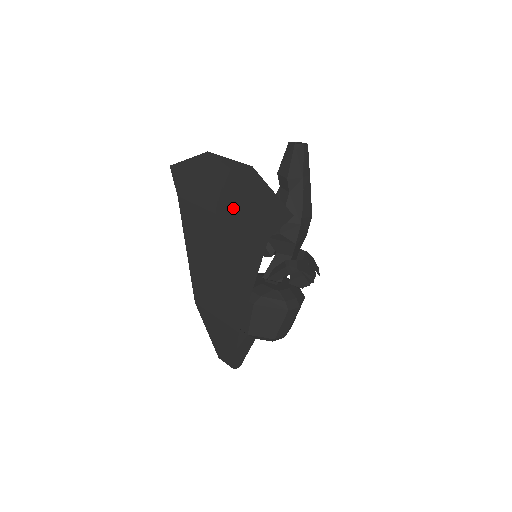
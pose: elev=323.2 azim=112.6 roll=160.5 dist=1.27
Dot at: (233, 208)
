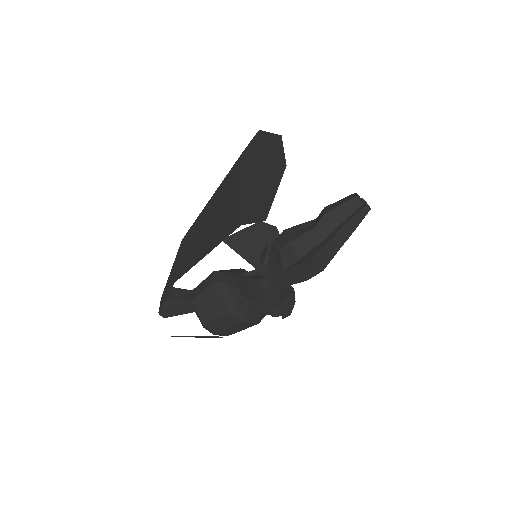
Dot at: (251, 187)
